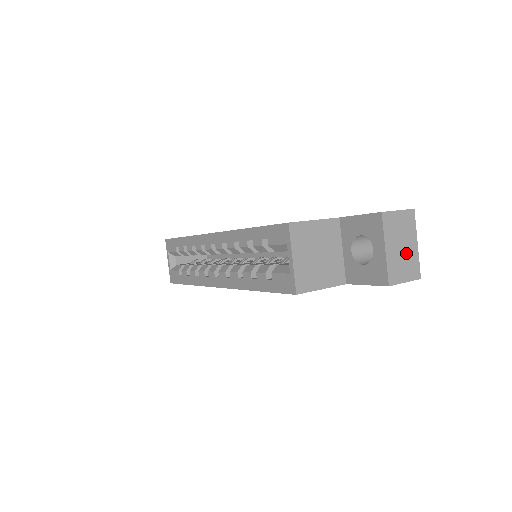
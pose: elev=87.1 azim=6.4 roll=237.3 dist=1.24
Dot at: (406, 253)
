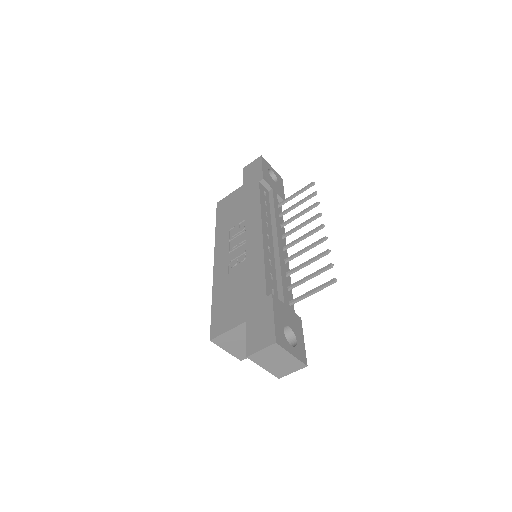
Dot at: (284, 362)
